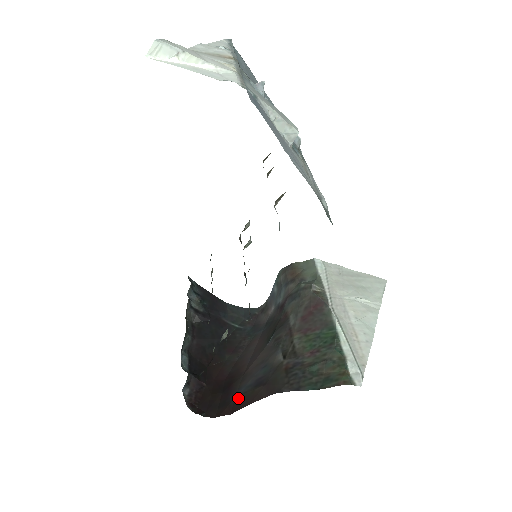
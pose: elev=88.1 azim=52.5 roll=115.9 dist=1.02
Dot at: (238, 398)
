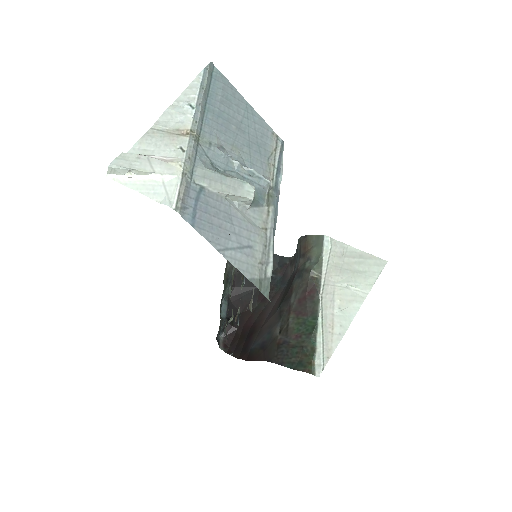
Dot at: (251, 350)
